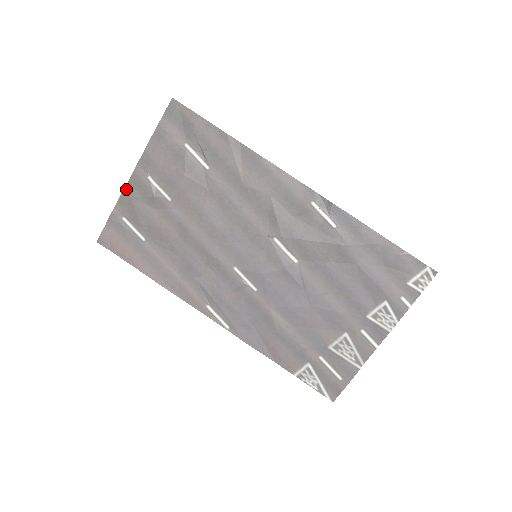
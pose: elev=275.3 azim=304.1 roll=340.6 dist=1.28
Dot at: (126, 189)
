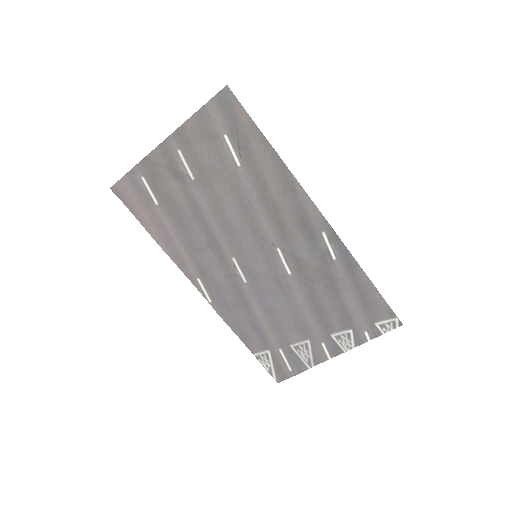
Dot at: (153, 152)
